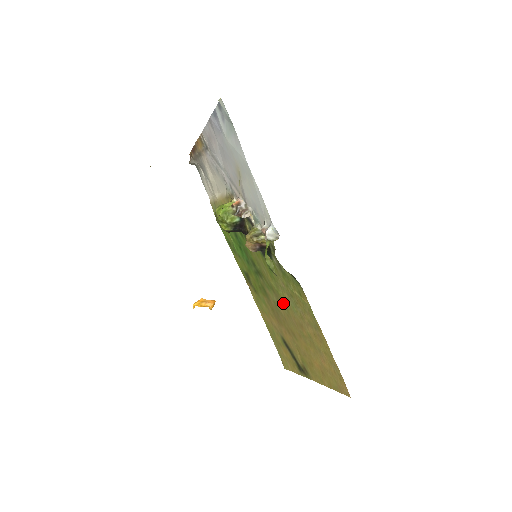
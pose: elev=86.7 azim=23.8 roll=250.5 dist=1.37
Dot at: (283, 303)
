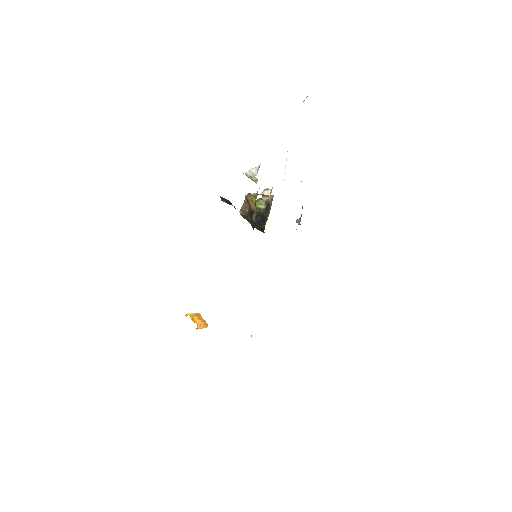
Dot at: occluded
